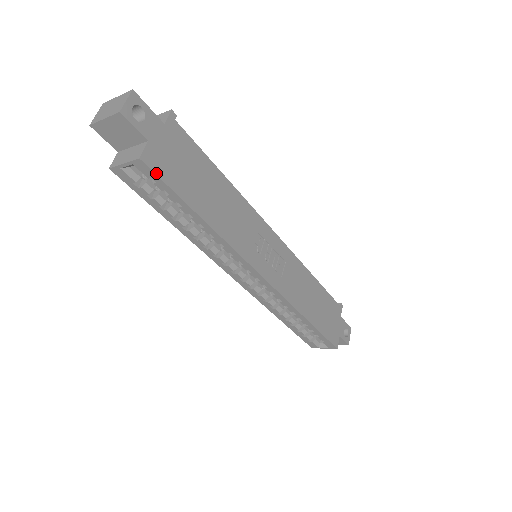
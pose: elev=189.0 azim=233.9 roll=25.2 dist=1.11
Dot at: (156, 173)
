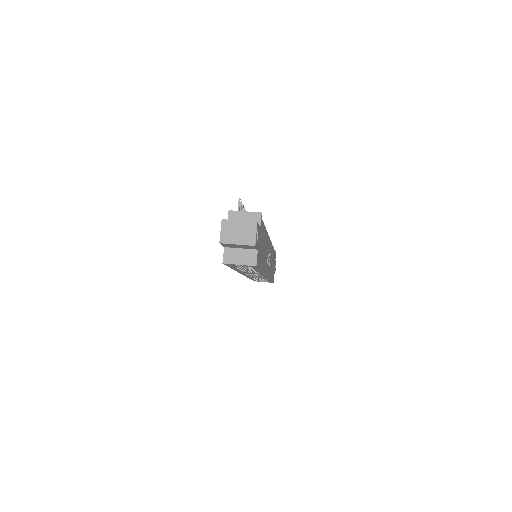
Dot at: (258, 267)
